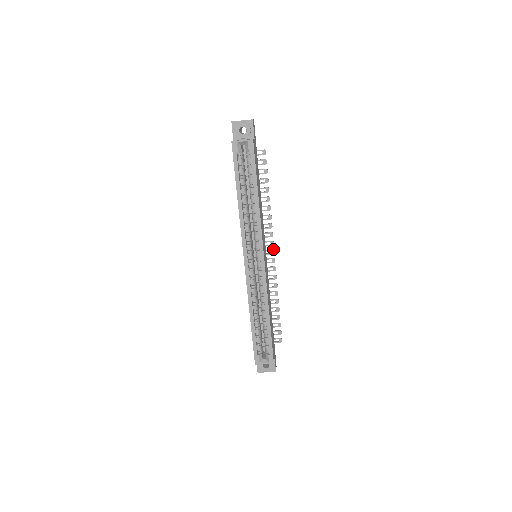
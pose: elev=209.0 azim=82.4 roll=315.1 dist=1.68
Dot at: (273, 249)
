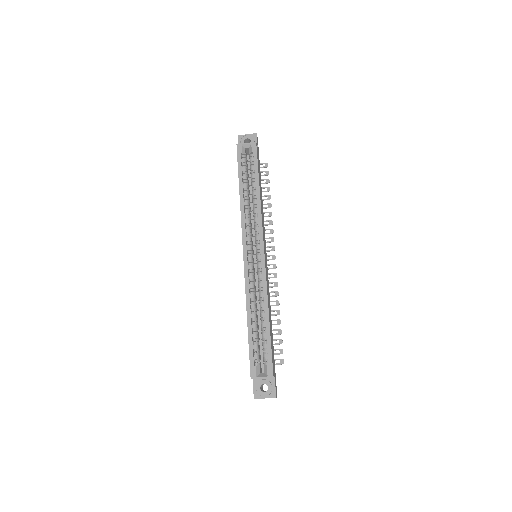
Dot at: occluded
